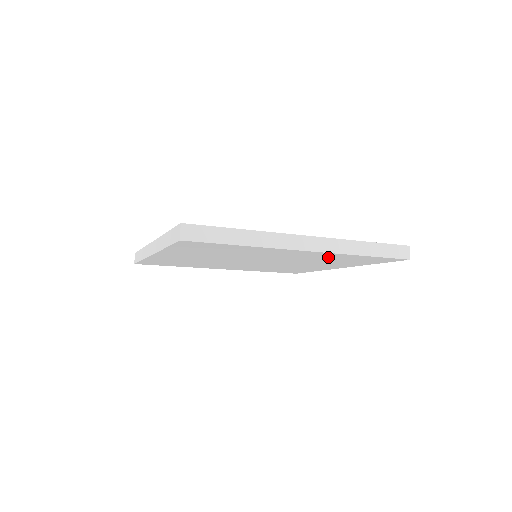
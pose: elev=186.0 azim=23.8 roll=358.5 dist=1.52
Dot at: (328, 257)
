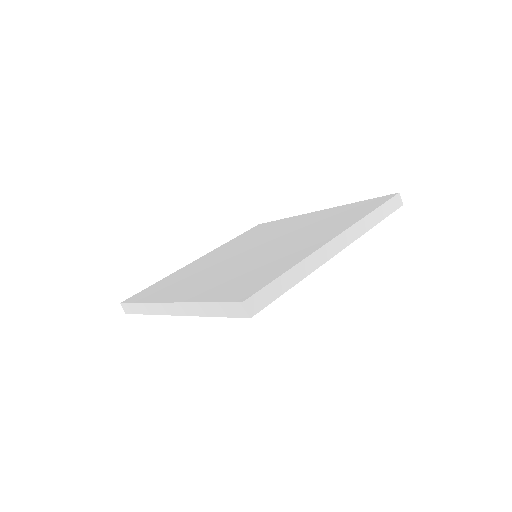
Dot at: occluded
